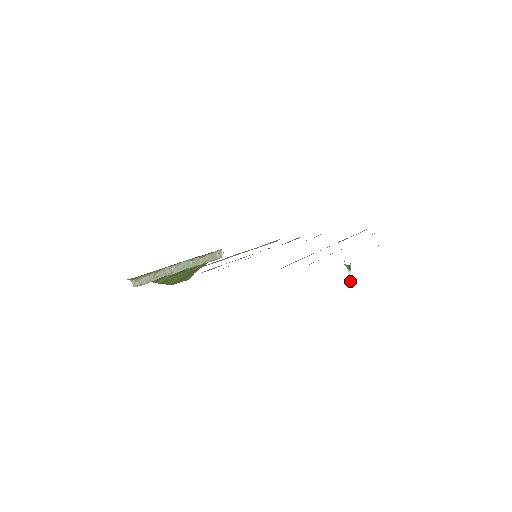
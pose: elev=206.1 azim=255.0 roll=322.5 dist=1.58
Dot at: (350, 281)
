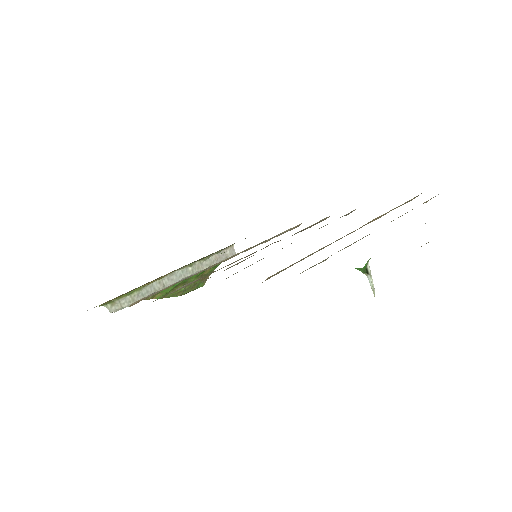
Dot at: occluded
